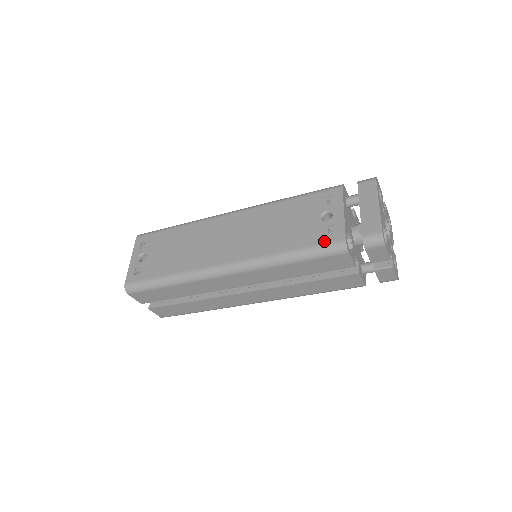
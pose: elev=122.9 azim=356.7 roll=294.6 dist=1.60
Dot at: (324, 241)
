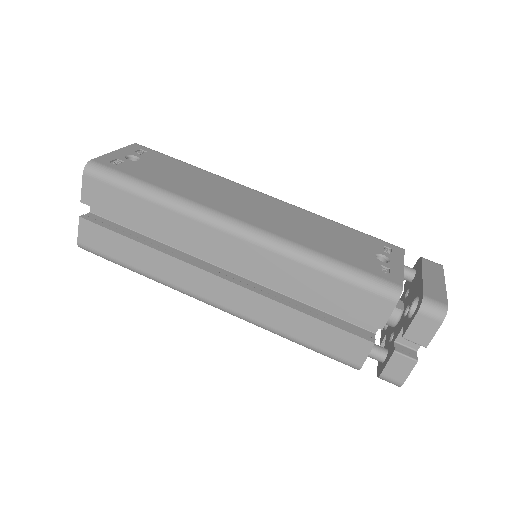
Dot at: (376, 273)
